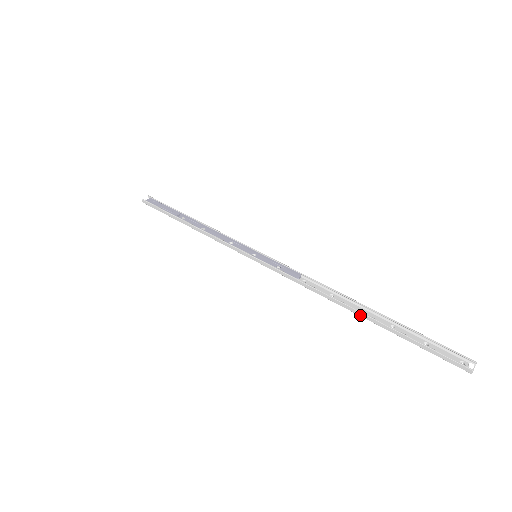
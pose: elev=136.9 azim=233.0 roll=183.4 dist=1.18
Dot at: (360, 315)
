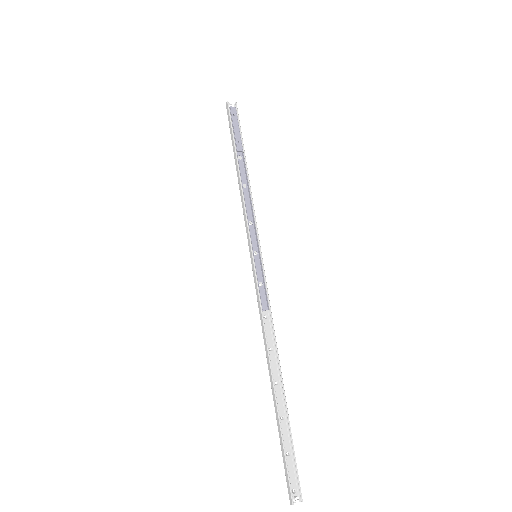
Dot at: (272, 386)
